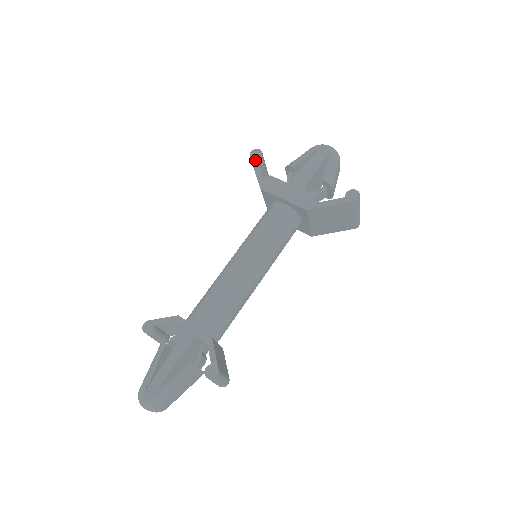
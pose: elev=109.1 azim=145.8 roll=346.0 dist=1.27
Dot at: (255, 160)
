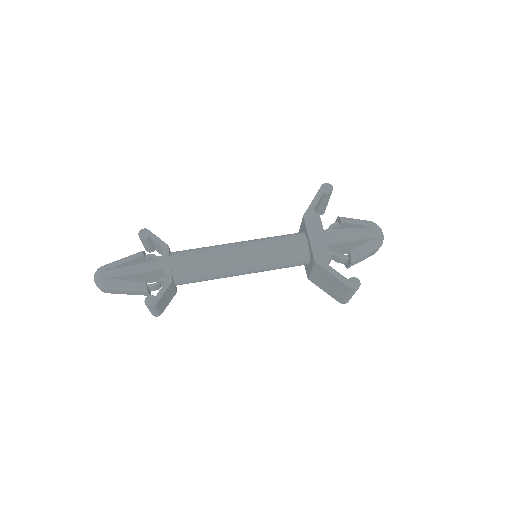
Dot at: (322, 192)
